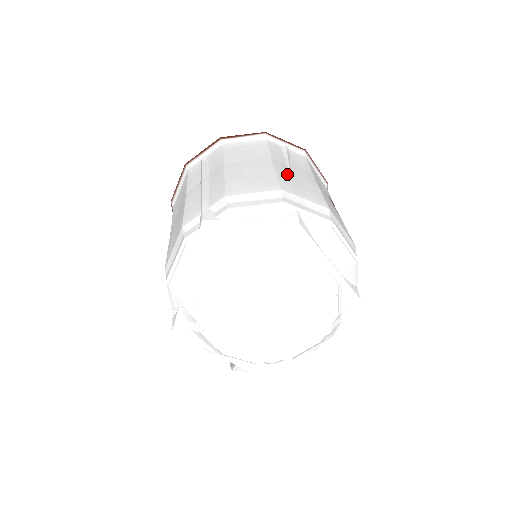
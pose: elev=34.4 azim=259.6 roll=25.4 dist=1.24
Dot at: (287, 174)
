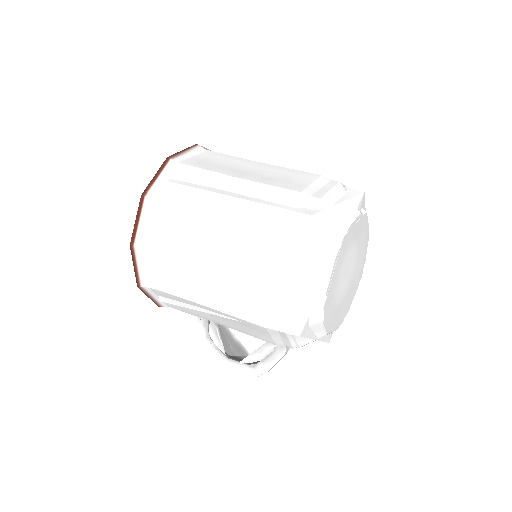
Dot at: occluded
